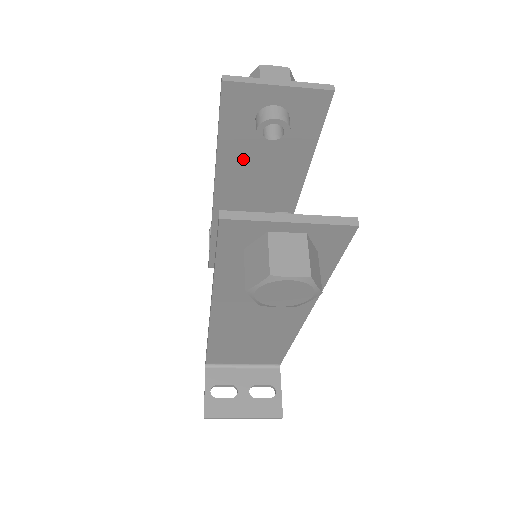
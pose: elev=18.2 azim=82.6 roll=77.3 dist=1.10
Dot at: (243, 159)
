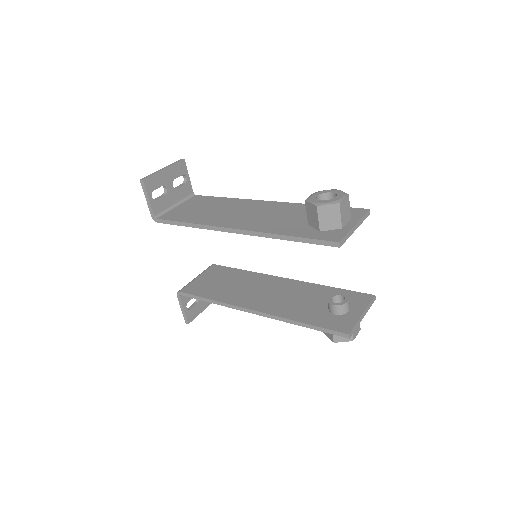
Dot at: occluded
